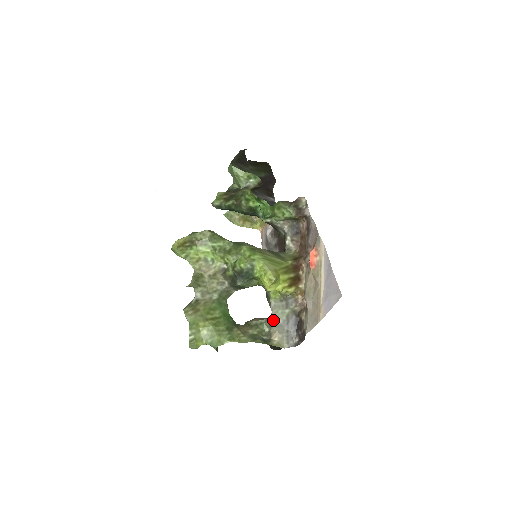
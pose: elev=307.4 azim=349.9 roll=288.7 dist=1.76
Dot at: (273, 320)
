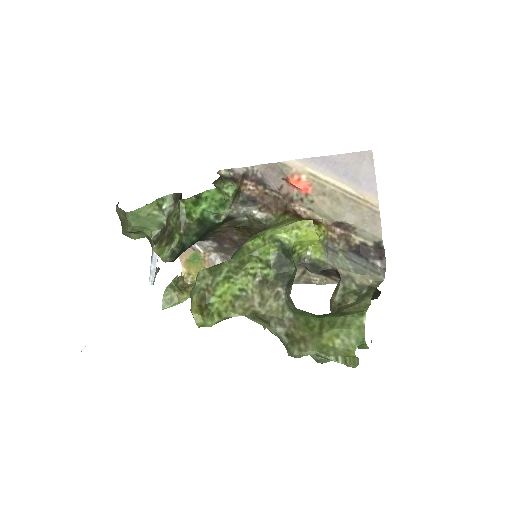
Dot at: (346, 272)
